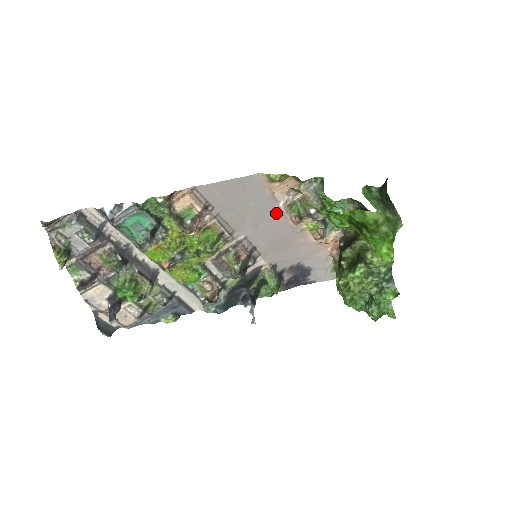
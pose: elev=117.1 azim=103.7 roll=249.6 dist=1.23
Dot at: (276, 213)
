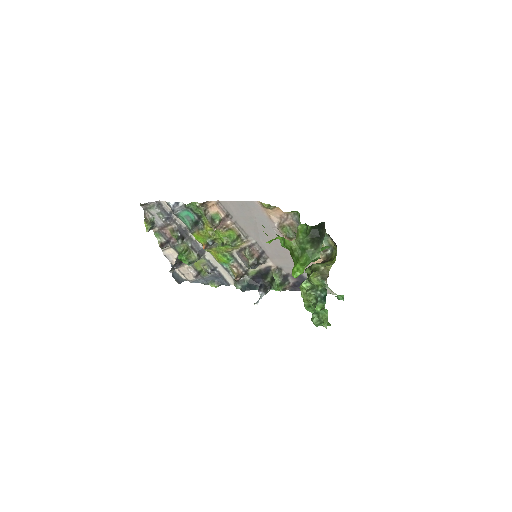
Dot at: (274, 230)
